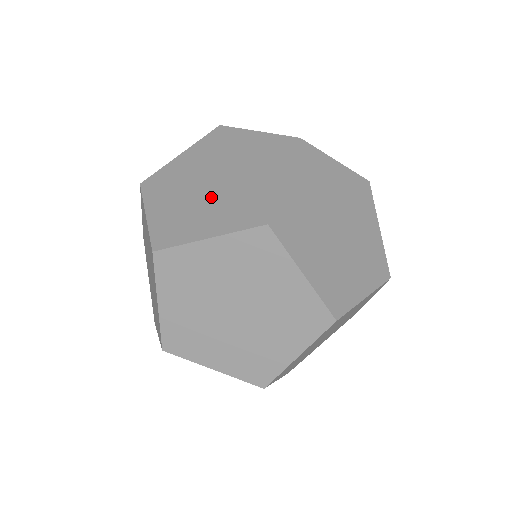
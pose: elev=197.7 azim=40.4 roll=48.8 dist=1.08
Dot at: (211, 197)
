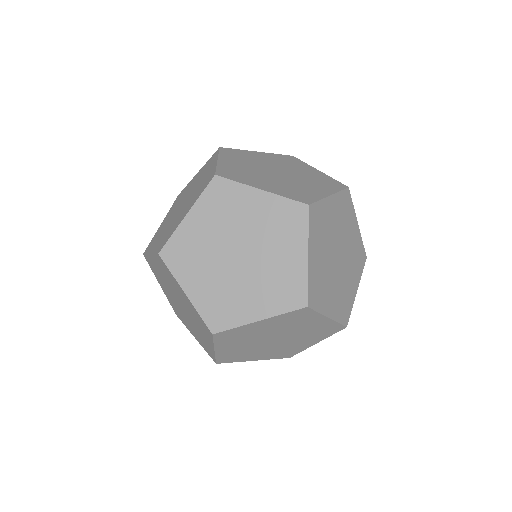
Dot at: (172, 219)
